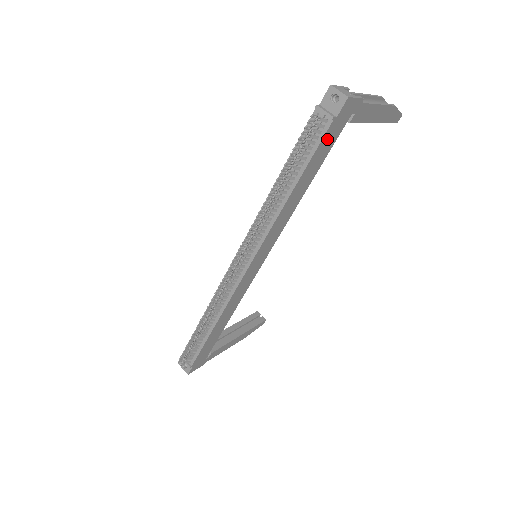
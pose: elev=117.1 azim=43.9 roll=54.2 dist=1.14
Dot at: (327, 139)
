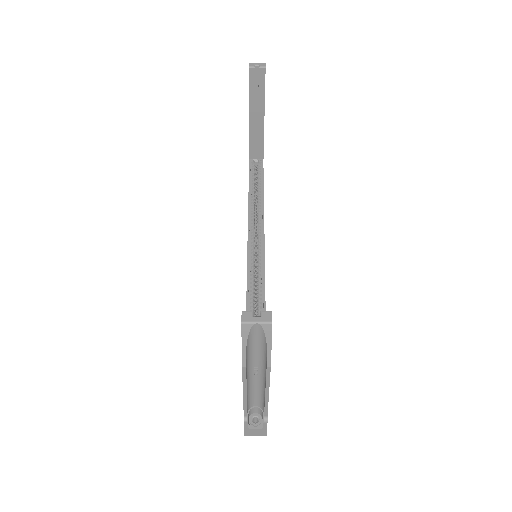
Dot at: occluded
